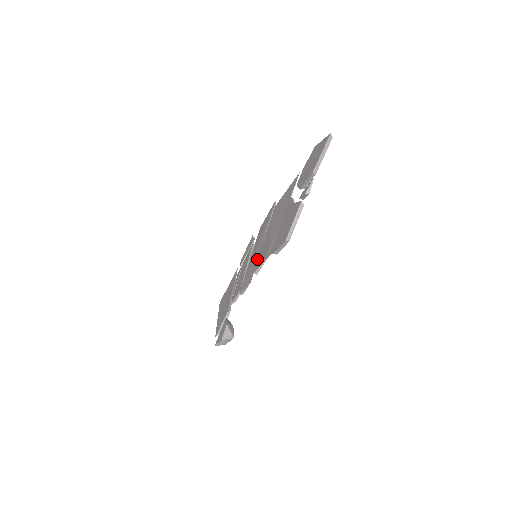
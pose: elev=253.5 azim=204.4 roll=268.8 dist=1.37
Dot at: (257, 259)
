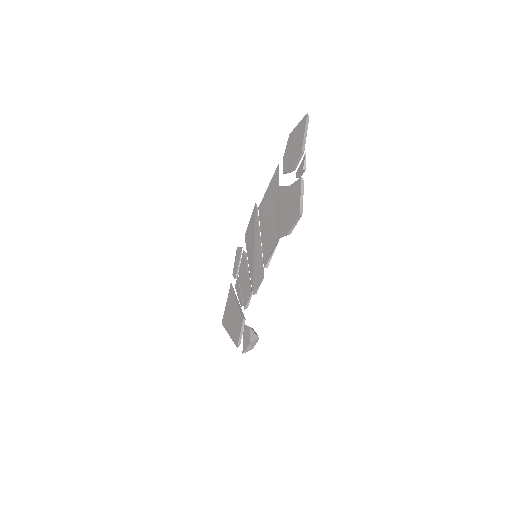
Dot at: (261, 256)
